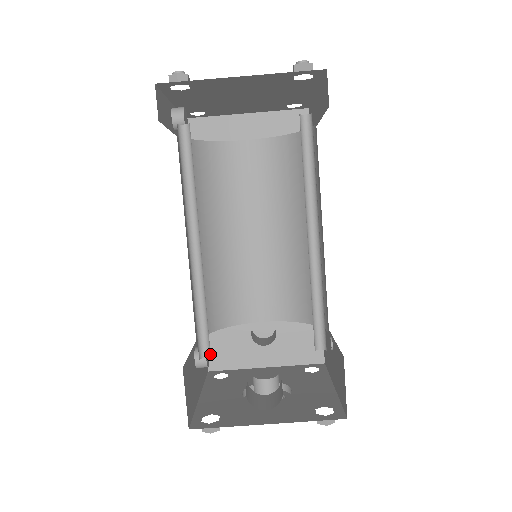
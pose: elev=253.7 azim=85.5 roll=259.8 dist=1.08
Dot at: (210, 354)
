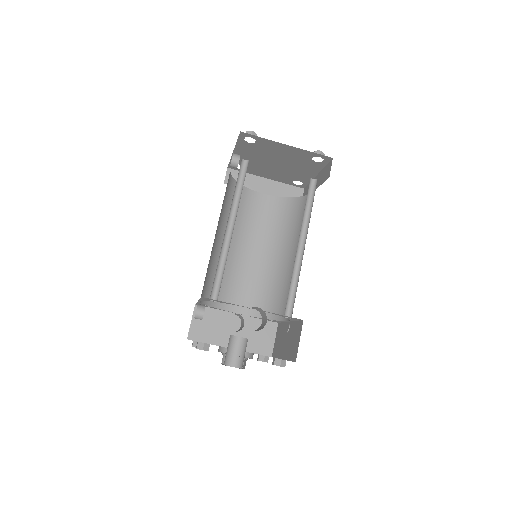
Dot at: (217, 299)
